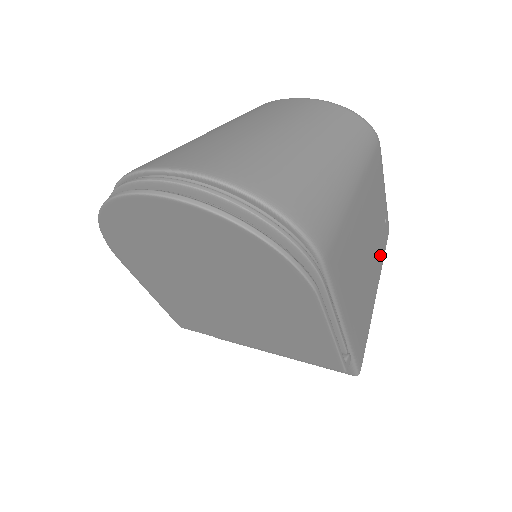
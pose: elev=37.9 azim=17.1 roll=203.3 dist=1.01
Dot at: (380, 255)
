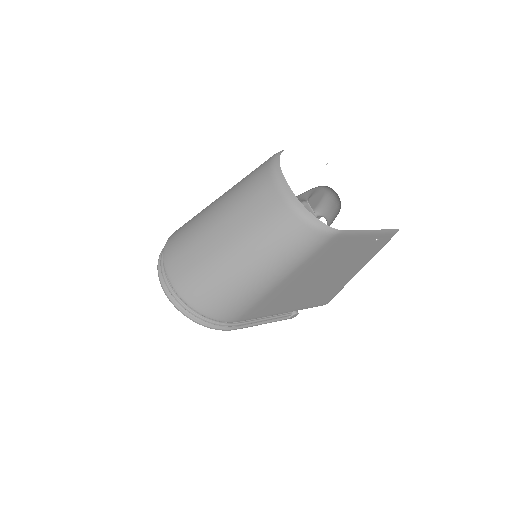
Dot at: (365, 257)
